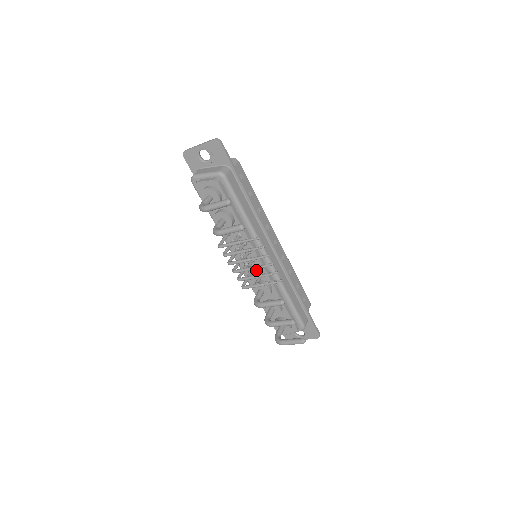
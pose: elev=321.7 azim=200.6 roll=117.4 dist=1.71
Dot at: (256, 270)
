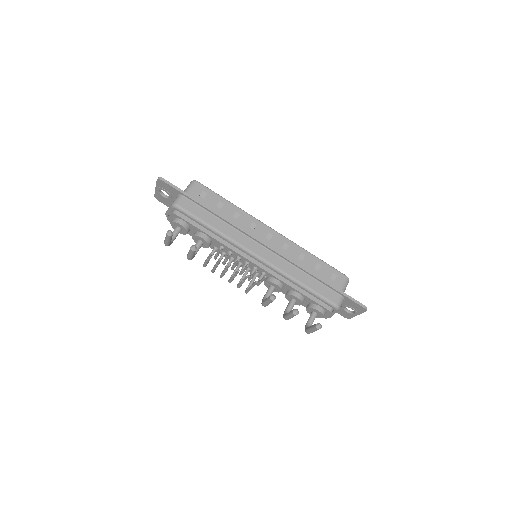
Dot at: (253, 271)
